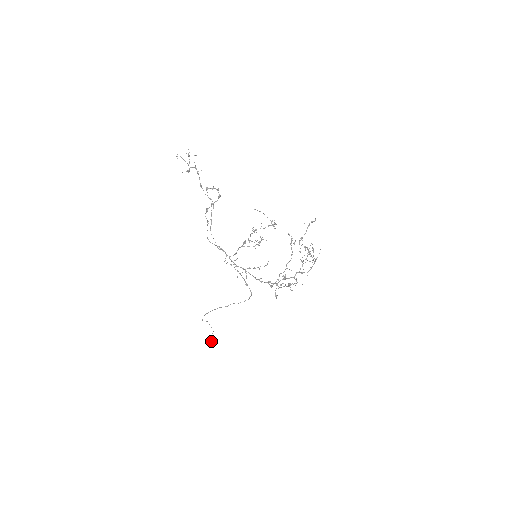
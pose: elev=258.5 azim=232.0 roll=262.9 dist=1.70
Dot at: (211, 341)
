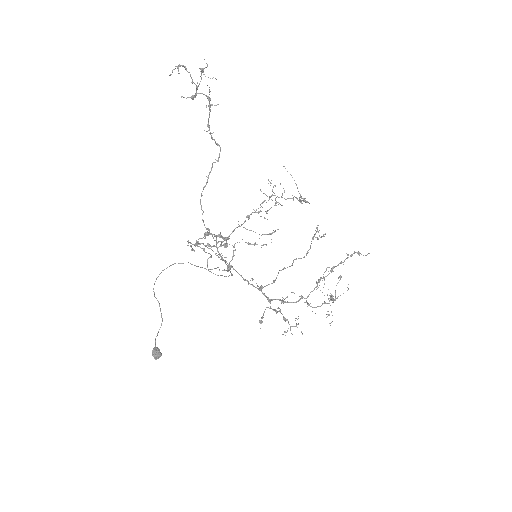
Dot at: (153, 354)
